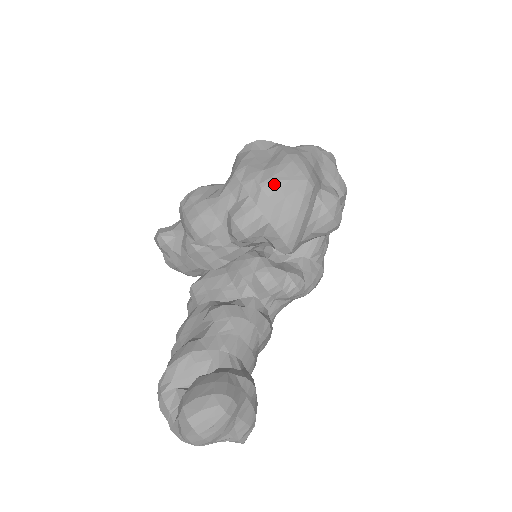
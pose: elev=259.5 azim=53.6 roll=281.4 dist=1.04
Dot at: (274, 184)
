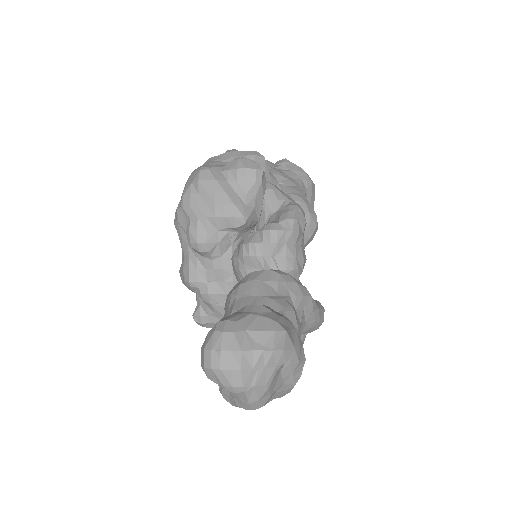
Dot at: (186, 196)
